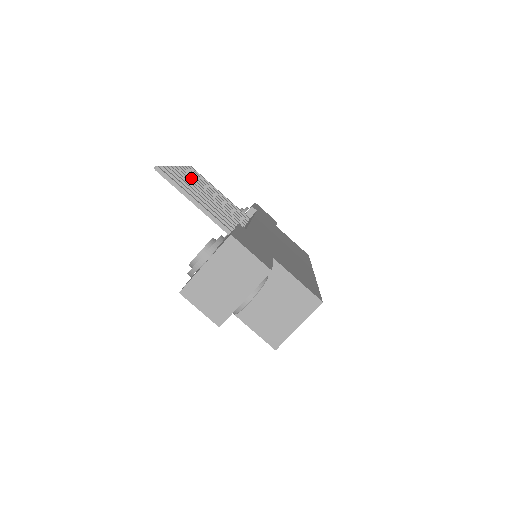
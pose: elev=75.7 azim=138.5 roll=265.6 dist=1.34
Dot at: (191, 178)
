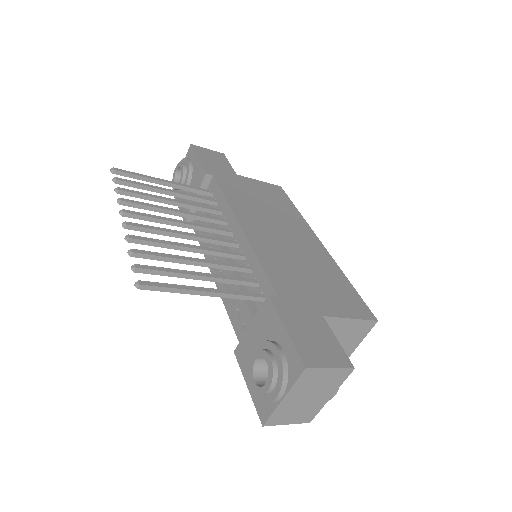
Dot at: (146, 217)
